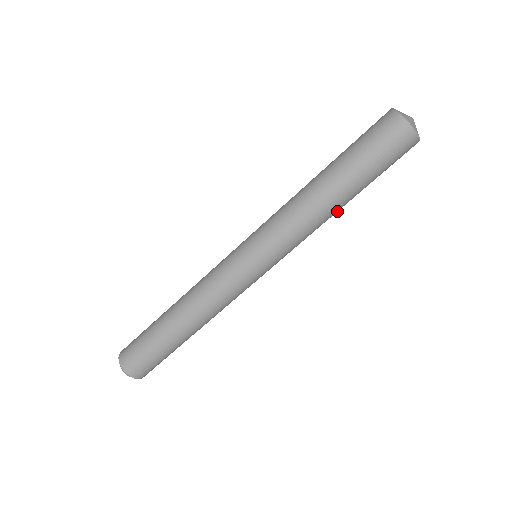
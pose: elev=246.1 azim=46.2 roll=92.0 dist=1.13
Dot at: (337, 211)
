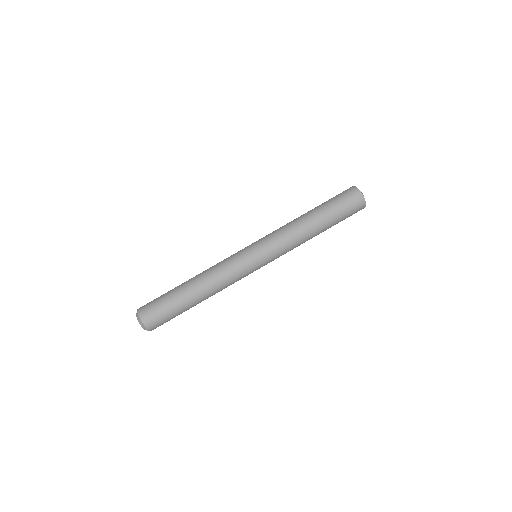
Dot at: (312, 232)
